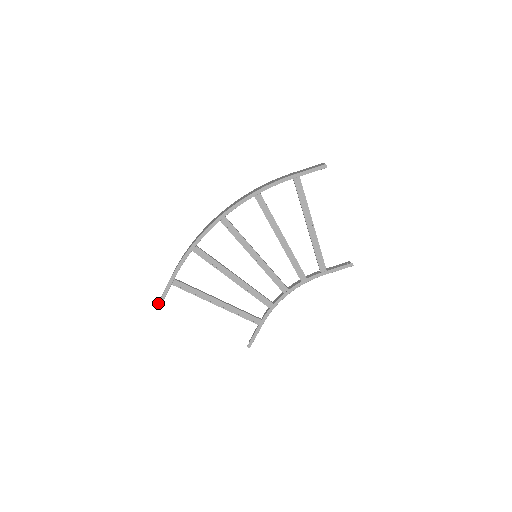
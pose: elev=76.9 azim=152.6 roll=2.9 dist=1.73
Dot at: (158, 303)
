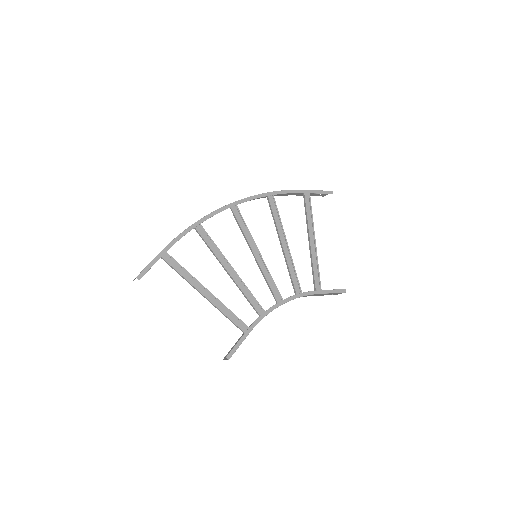
Dot at: (139, 274)
